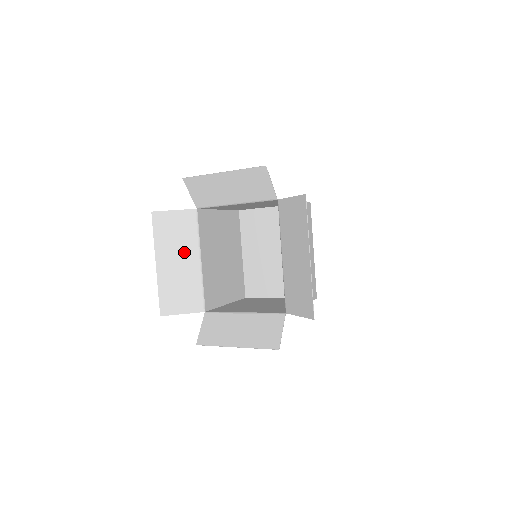
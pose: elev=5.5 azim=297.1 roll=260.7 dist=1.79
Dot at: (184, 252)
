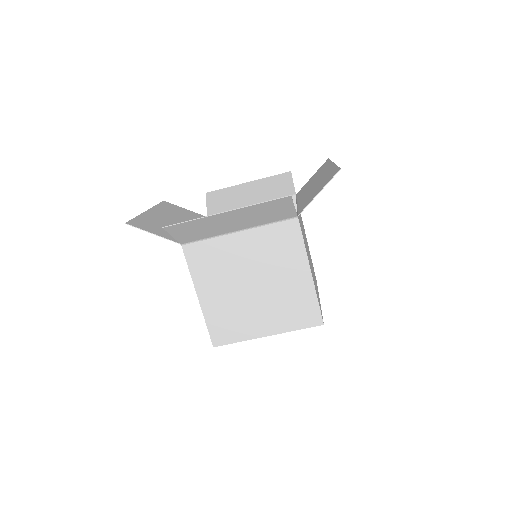
Dot at: (181, 220)
